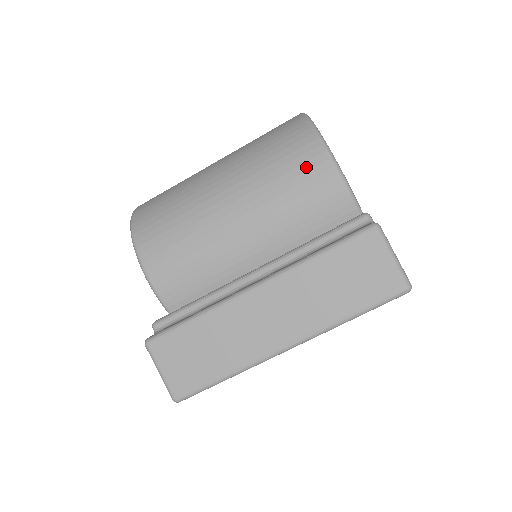
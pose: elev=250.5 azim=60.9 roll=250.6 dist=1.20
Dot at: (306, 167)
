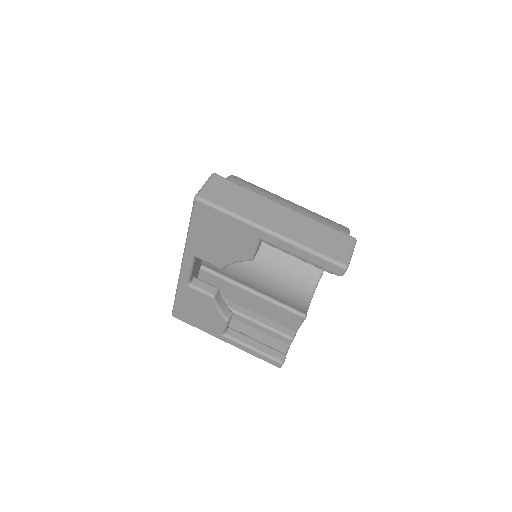
Dot at: occluded
